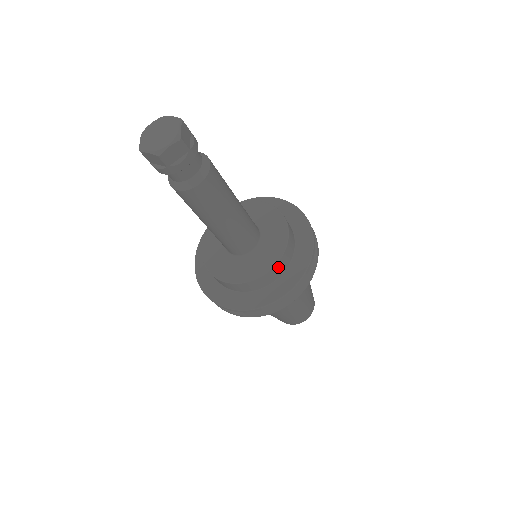
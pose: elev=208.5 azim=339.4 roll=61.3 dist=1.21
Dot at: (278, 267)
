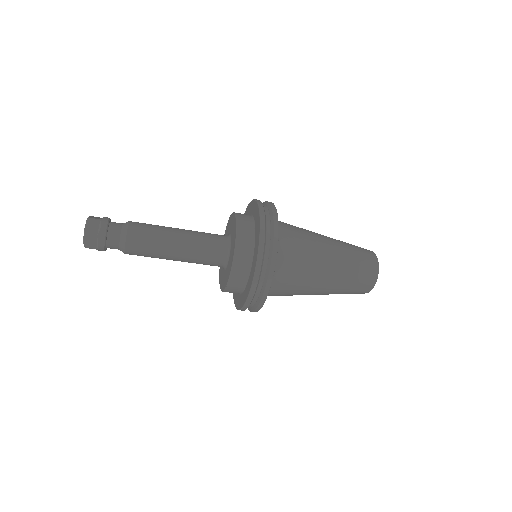
Dot at: (237, 271)
